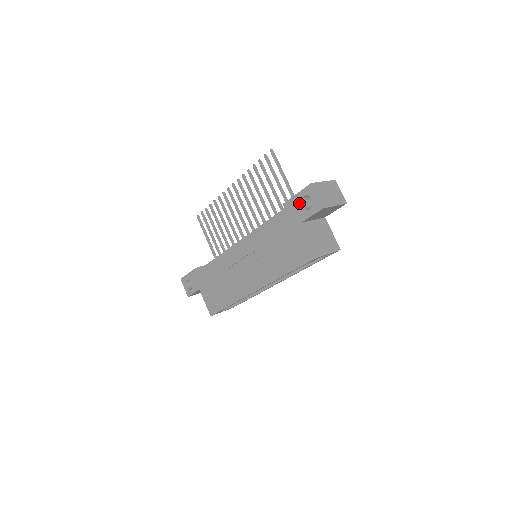
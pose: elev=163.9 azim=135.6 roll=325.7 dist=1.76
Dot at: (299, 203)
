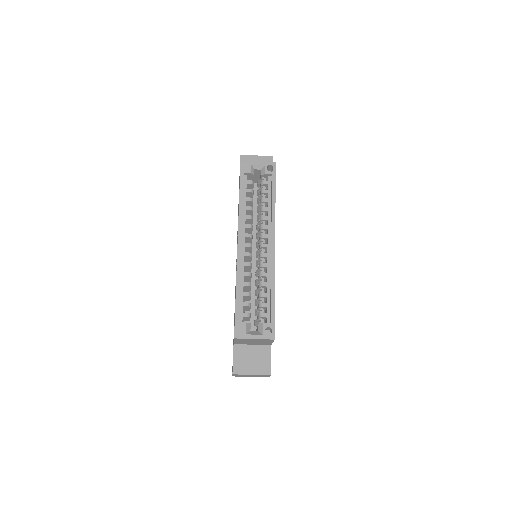
Dot at: (239, 178)
